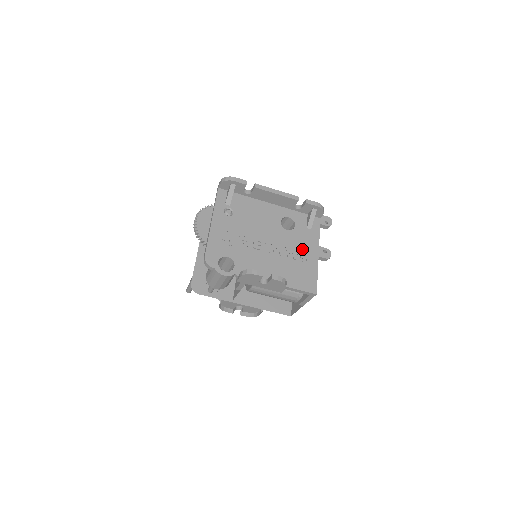
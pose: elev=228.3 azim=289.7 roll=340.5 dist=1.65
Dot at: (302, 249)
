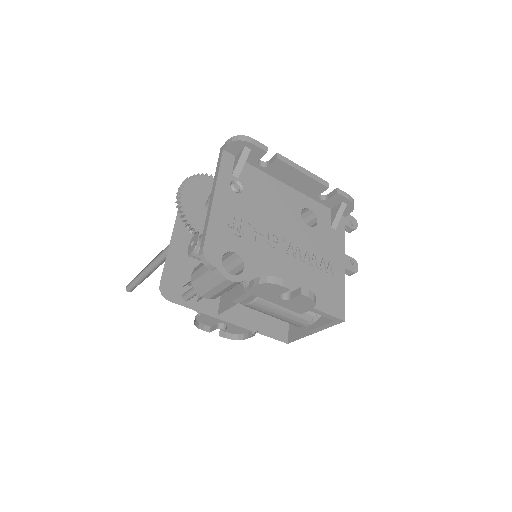
Dot at: (326, 255)
